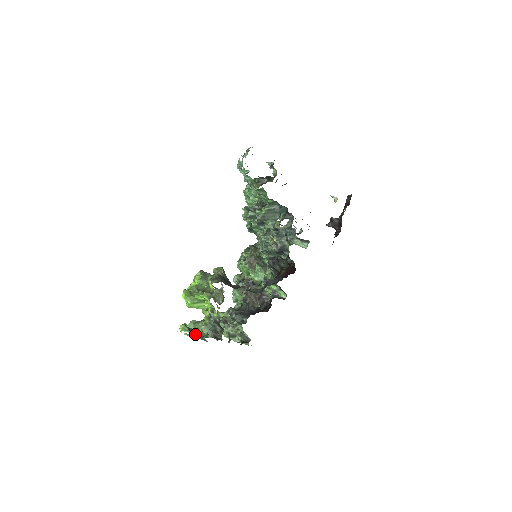
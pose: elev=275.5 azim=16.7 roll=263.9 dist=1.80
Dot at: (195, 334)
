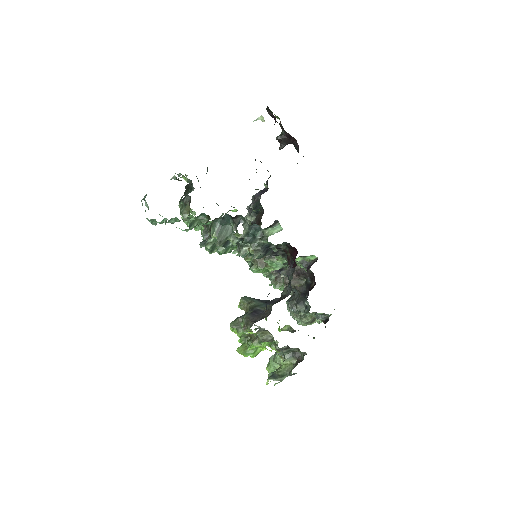
Dot at: (282, 375)
